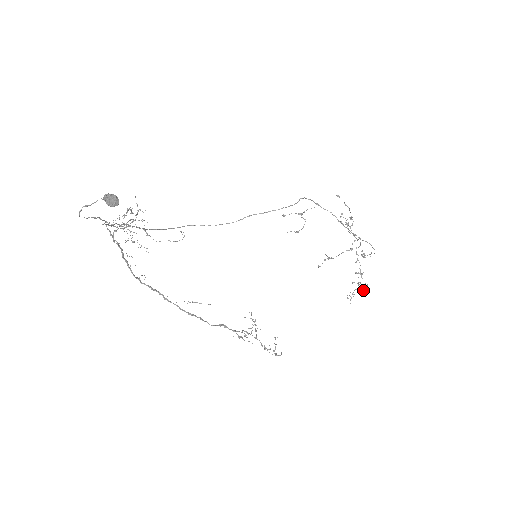
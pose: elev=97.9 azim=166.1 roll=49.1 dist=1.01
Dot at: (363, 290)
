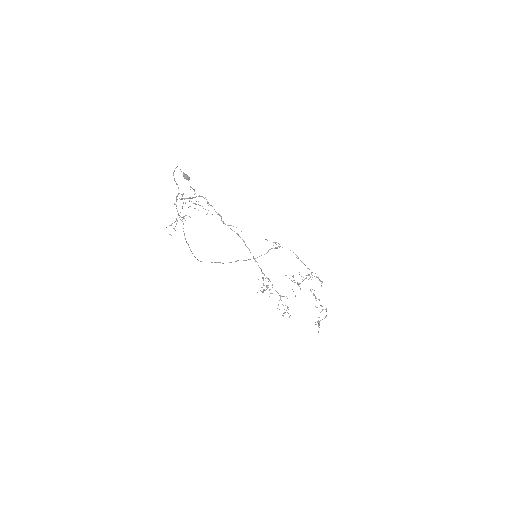
Dot at: (325, 317)
